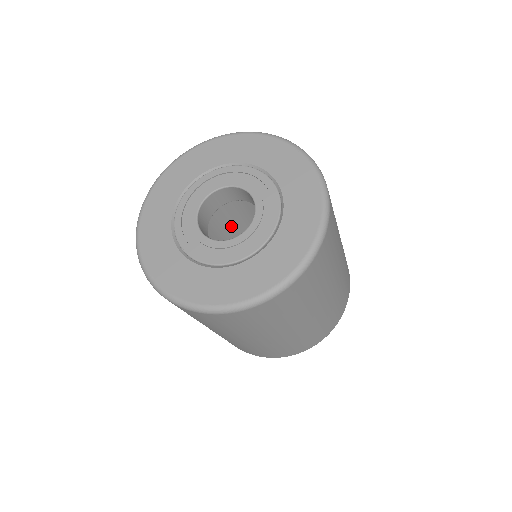
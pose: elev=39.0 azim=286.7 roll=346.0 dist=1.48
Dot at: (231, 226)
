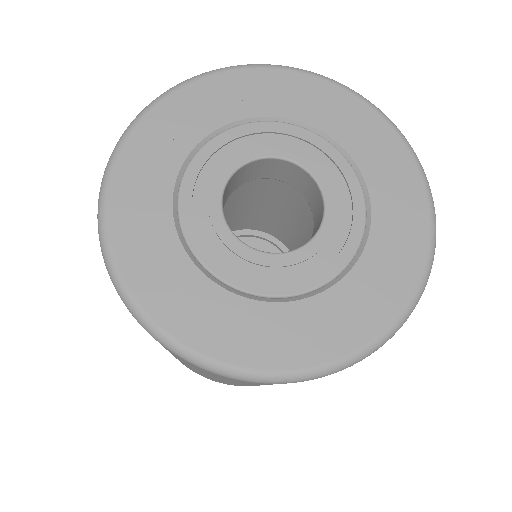
Dot at: occluded
